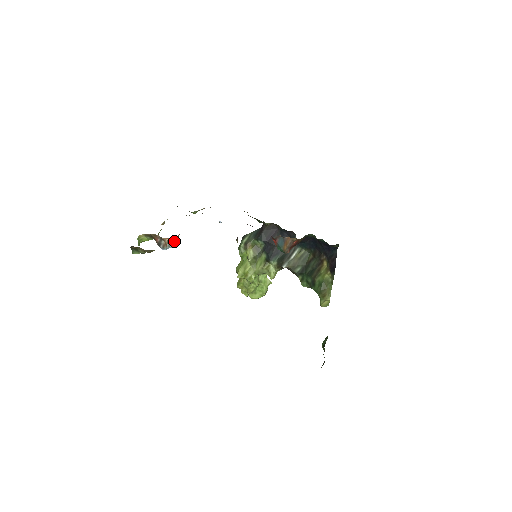
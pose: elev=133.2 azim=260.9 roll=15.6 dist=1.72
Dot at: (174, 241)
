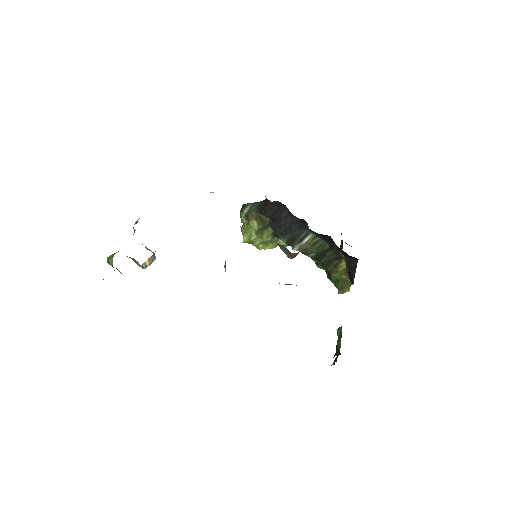
Dot at: (151, 258)
